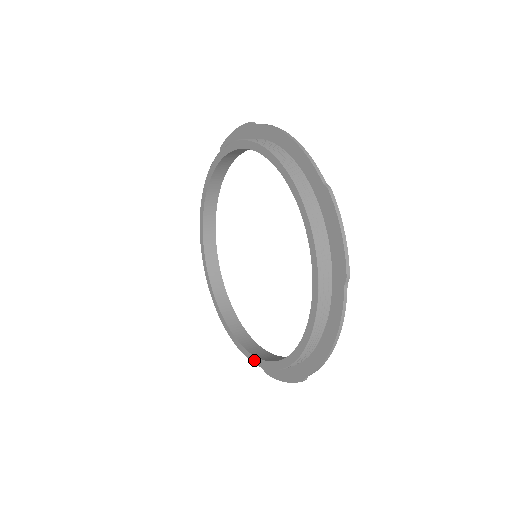
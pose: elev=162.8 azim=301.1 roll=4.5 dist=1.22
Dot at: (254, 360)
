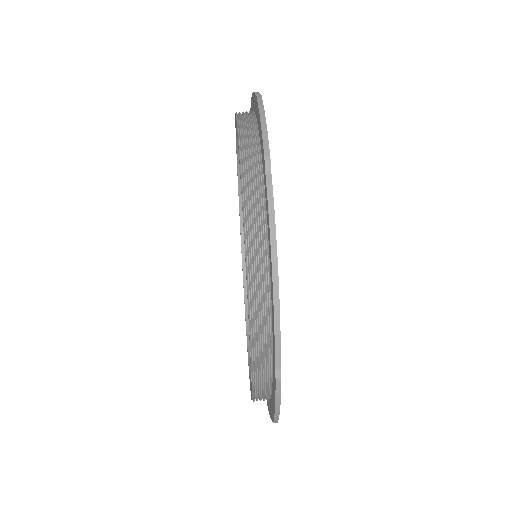
Dot at: (244, 301)
